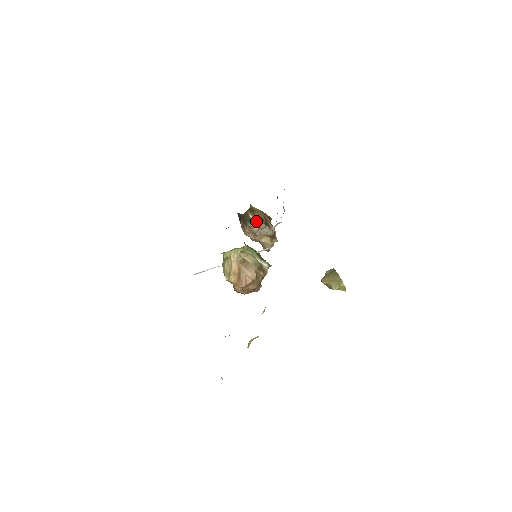
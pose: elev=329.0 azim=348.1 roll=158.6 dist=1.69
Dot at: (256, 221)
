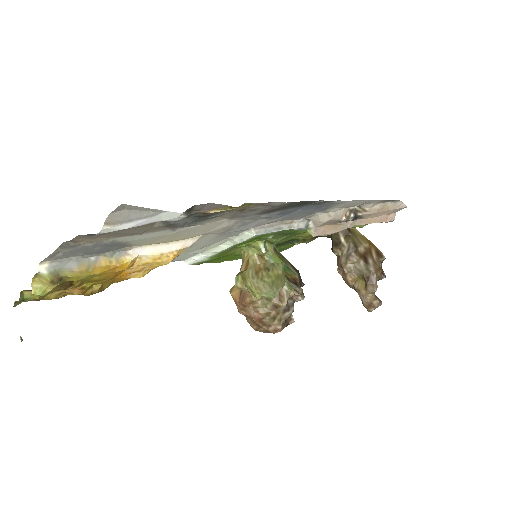
Dot at: (348, 248)
